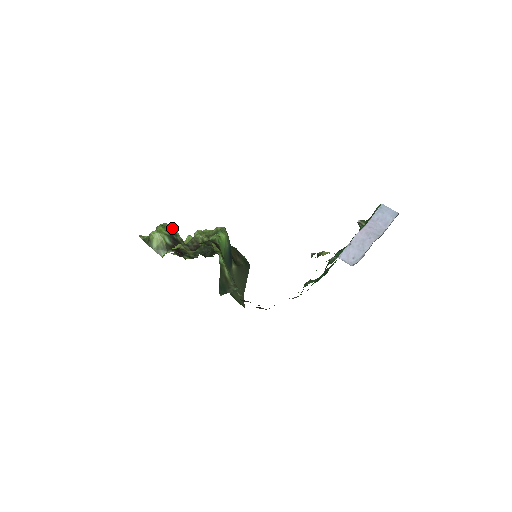
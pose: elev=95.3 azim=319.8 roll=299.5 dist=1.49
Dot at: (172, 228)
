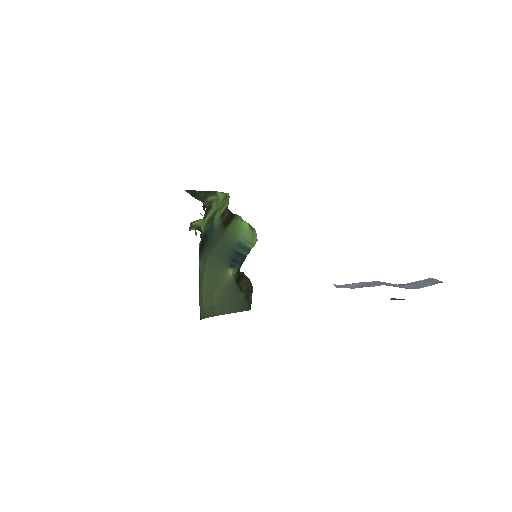
Dot at: occluded
